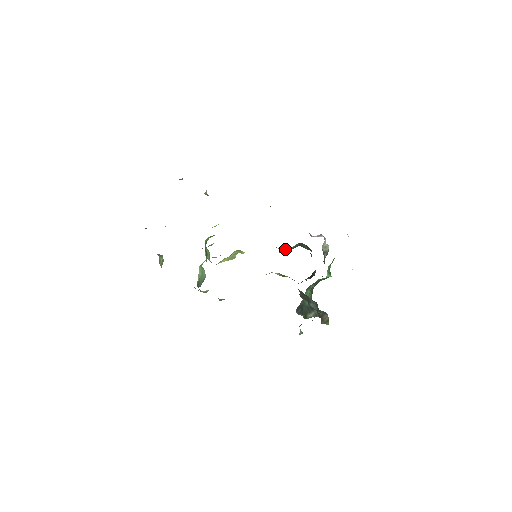
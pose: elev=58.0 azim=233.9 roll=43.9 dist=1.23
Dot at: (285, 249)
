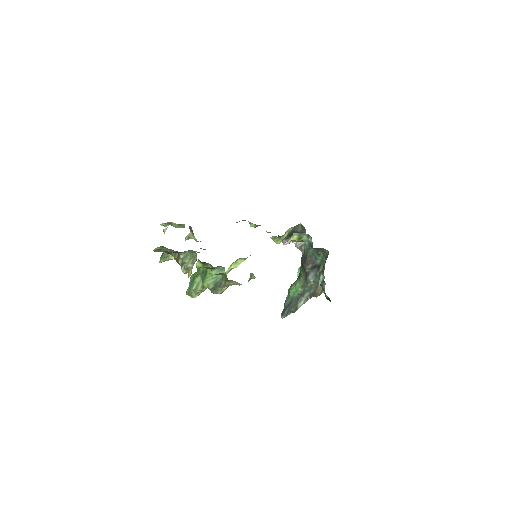
Dot at: (287, 232)
